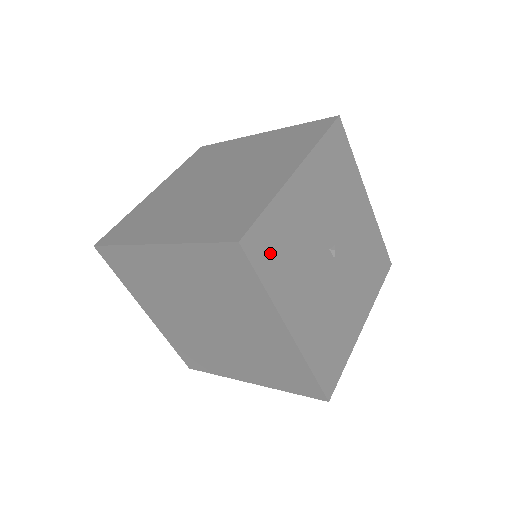
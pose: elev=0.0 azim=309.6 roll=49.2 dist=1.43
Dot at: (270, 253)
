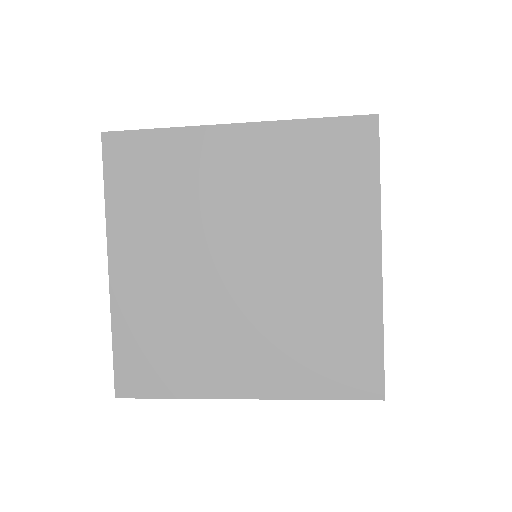
Dot at: occluded
